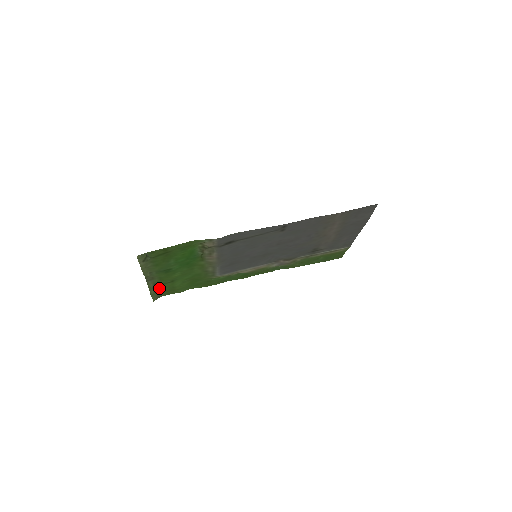
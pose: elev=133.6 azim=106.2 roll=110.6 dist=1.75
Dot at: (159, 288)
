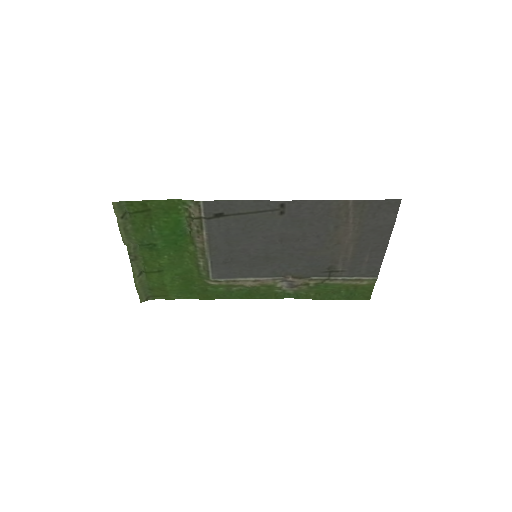
Dot at: (146, 280)
